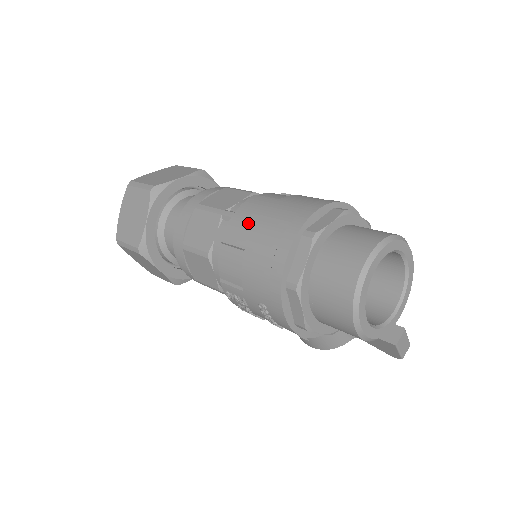
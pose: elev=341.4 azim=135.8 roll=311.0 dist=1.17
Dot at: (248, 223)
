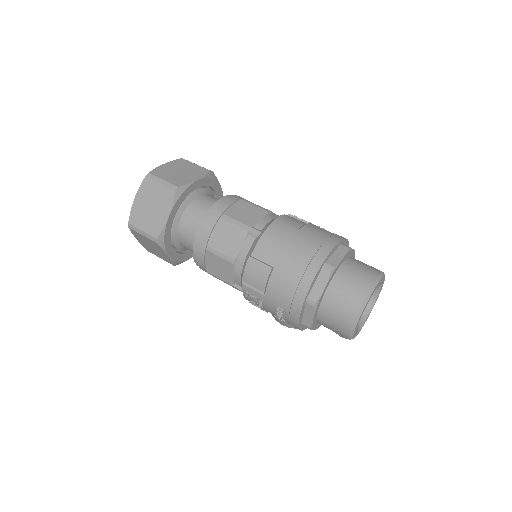
Dot at: (277, 246)
